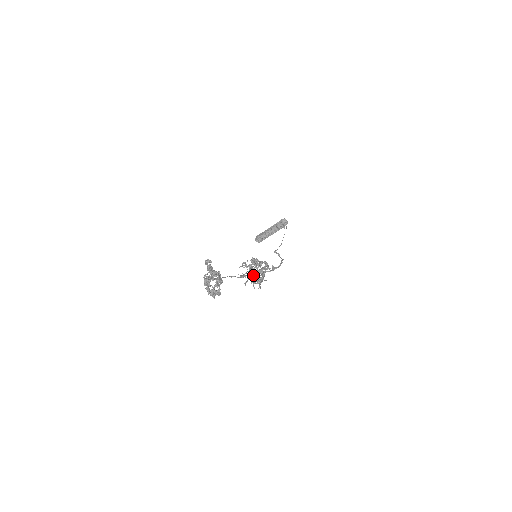
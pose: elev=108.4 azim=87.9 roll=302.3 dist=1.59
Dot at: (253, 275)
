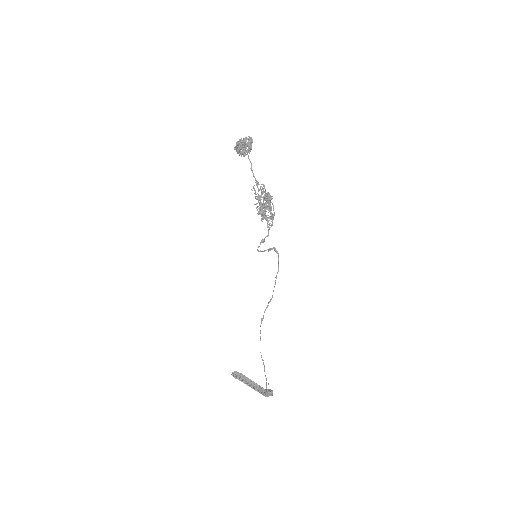
Dot at: (263, 193)
